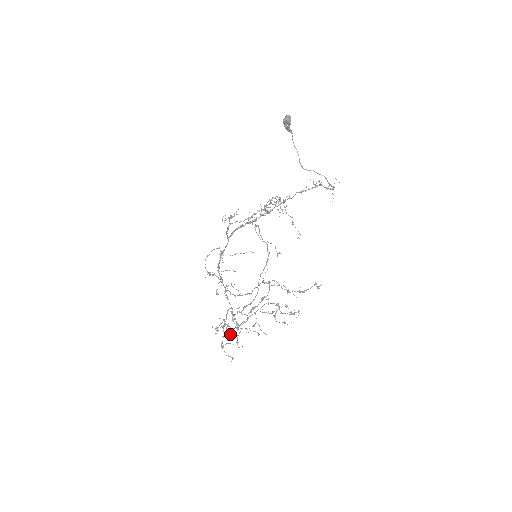
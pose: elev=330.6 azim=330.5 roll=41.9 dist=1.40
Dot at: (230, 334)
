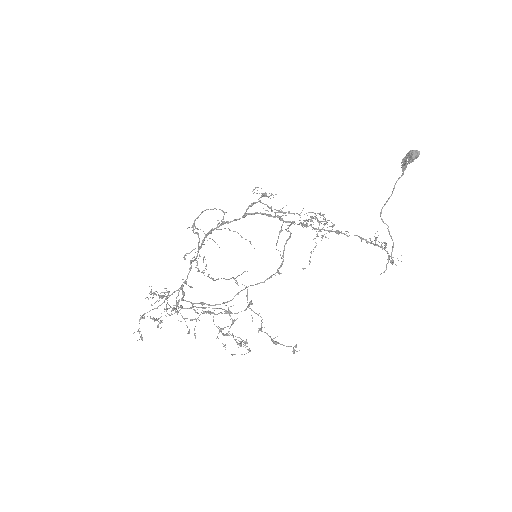
Dot at: occluded
